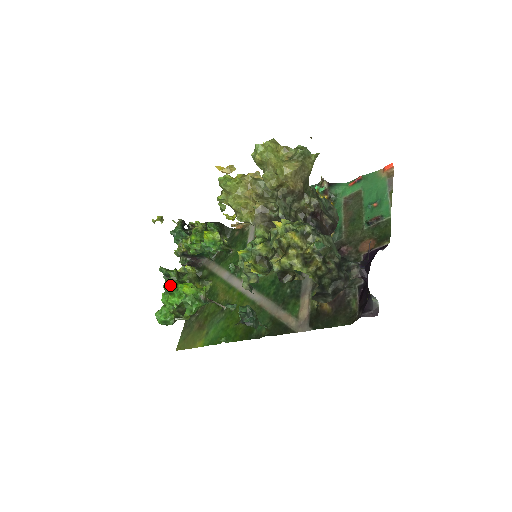
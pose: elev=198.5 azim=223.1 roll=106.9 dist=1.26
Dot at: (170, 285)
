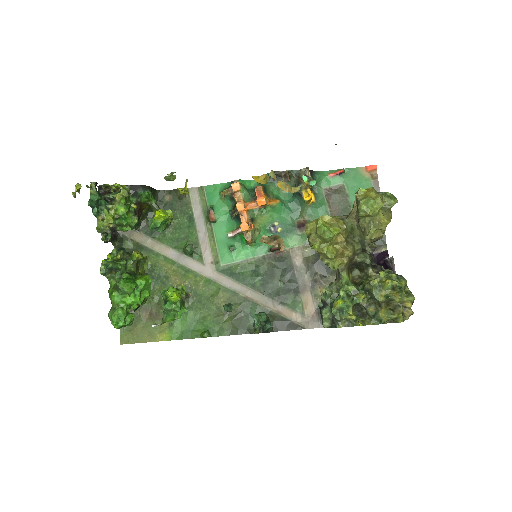
Dot at: (130, 285)
